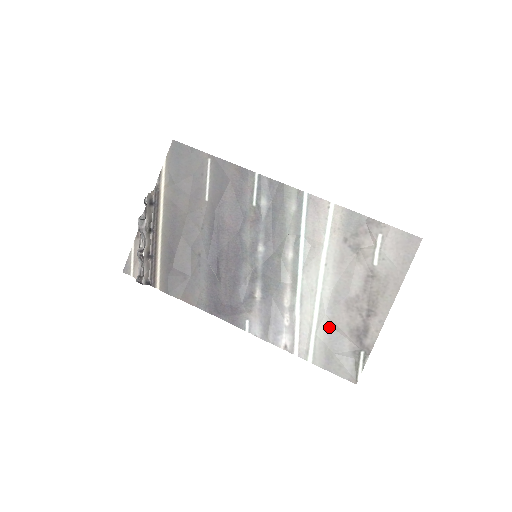
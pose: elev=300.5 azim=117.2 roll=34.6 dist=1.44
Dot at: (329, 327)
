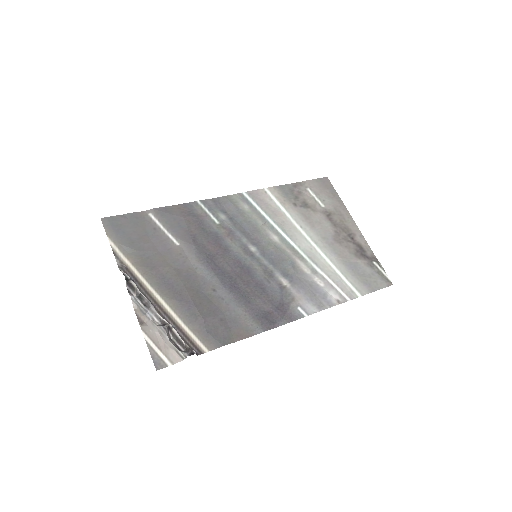
Dot at: (344, 263)
